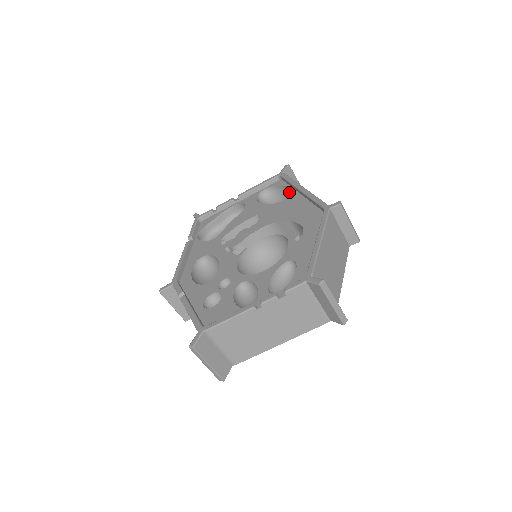
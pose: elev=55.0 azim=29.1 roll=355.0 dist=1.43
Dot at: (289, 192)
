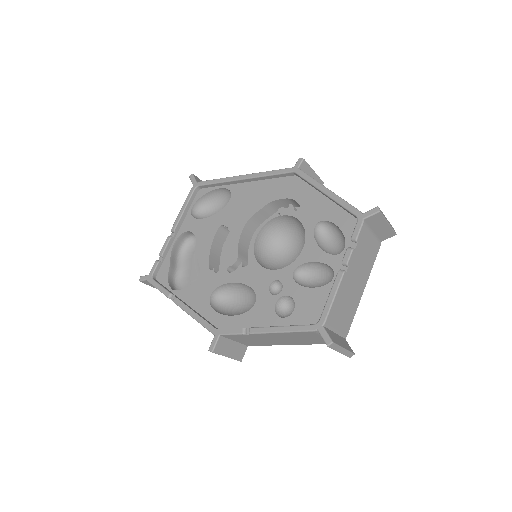
Dot at: (221, 192)
